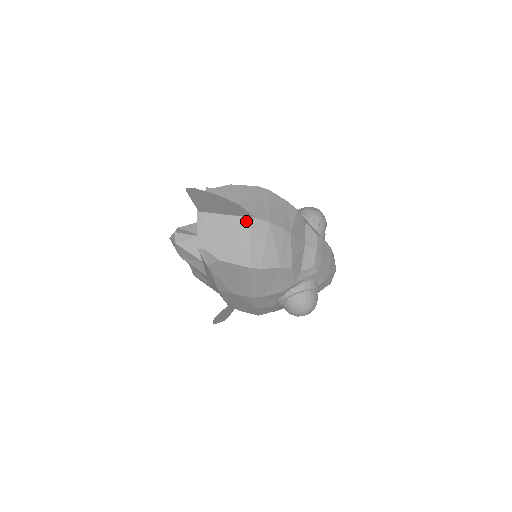
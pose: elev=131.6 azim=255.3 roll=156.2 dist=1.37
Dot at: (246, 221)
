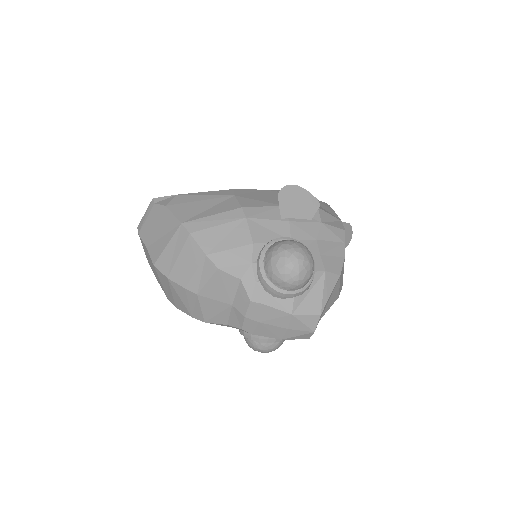
Dot at: occluded
